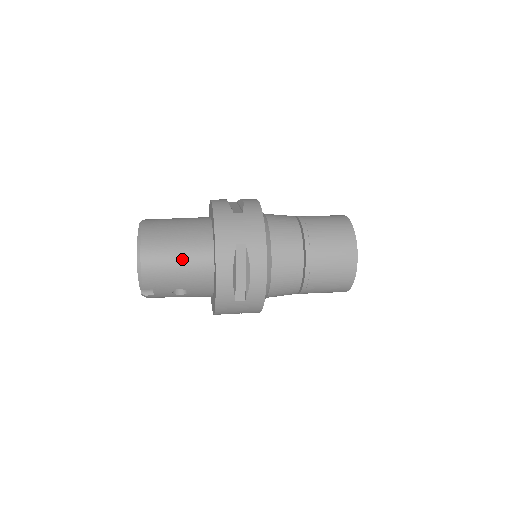
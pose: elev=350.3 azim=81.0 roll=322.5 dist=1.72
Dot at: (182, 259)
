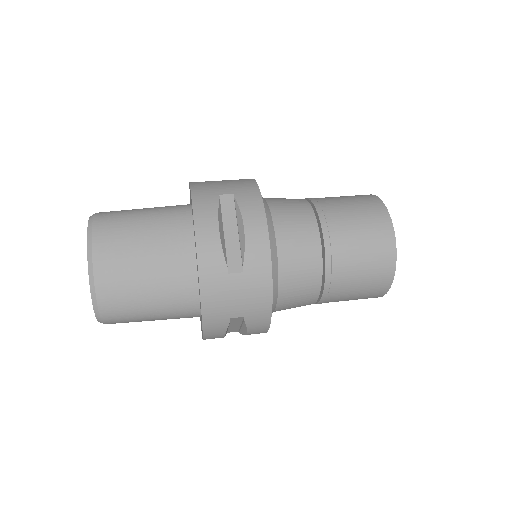
Dot at: (157, 316)
